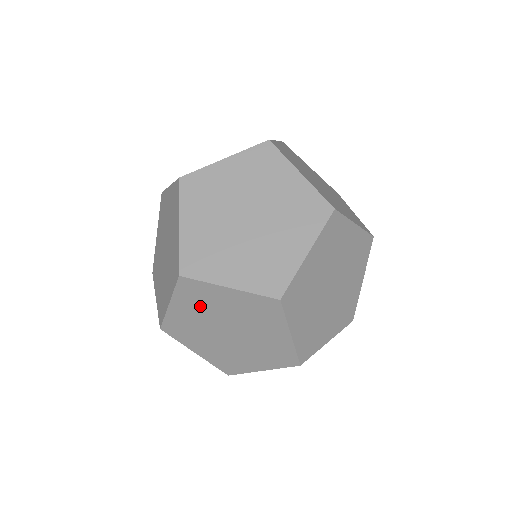
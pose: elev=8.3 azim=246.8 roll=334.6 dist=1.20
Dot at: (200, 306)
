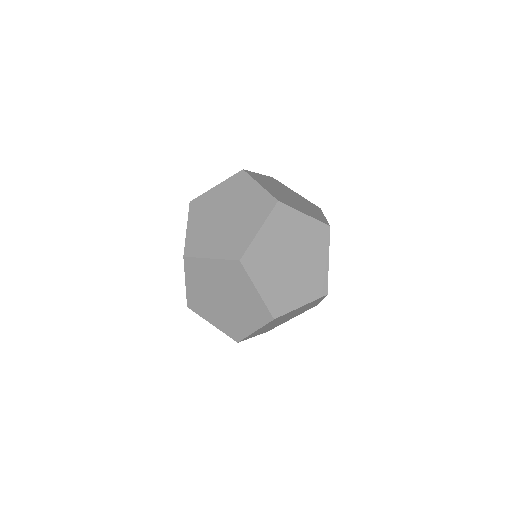
Dot at: (201, 279)
